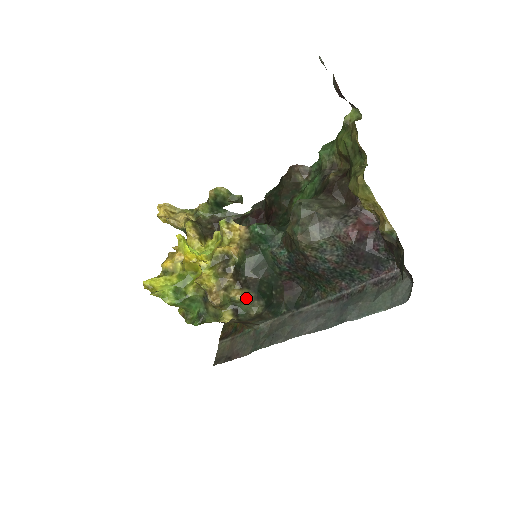
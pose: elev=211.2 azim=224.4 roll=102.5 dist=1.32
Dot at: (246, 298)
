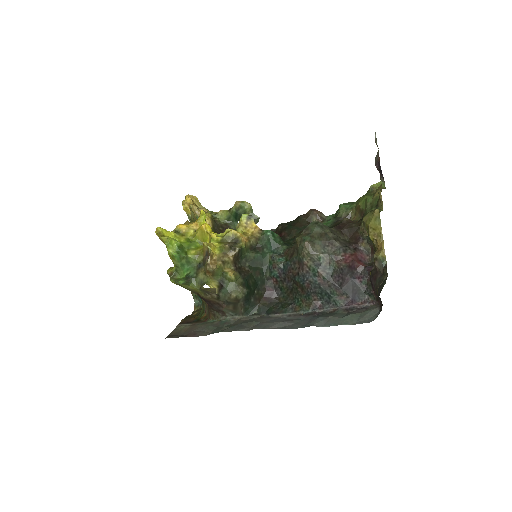
Dot at: (236, 279)
